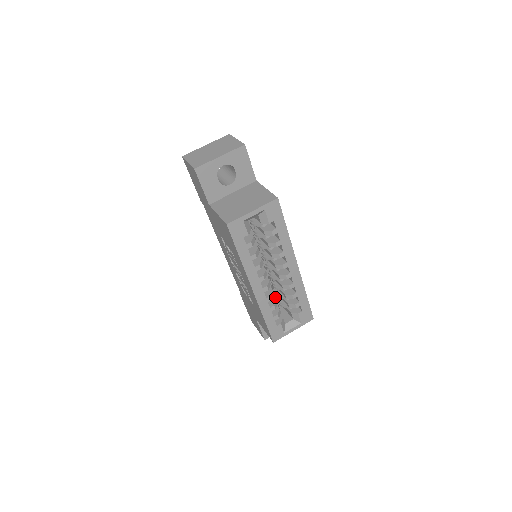
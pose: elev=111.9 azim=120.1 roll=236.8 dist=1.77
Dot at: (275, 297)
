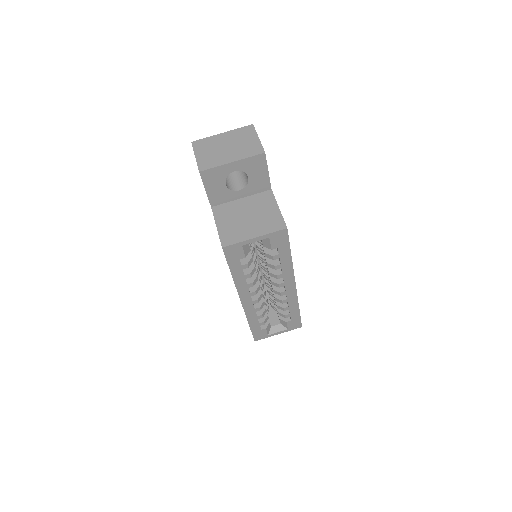
Dot at: (267, 300)
